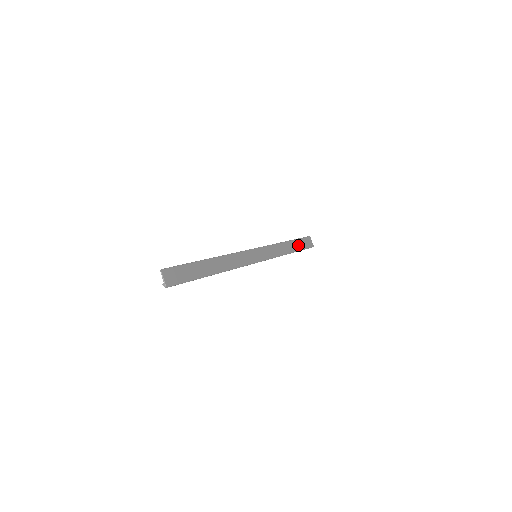
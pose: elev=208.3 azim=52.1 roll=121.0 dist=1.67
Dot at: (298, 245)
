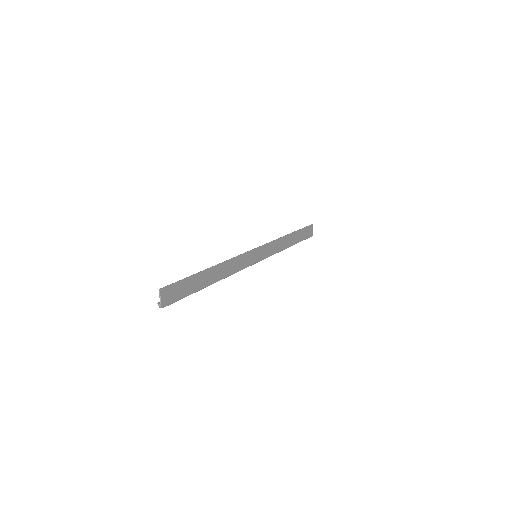
Dot at: (299, 236)
